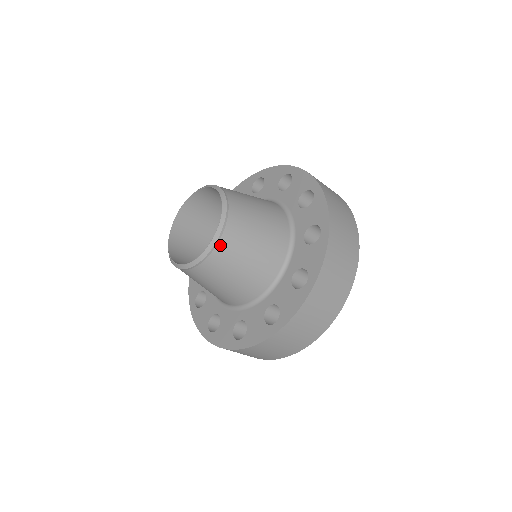
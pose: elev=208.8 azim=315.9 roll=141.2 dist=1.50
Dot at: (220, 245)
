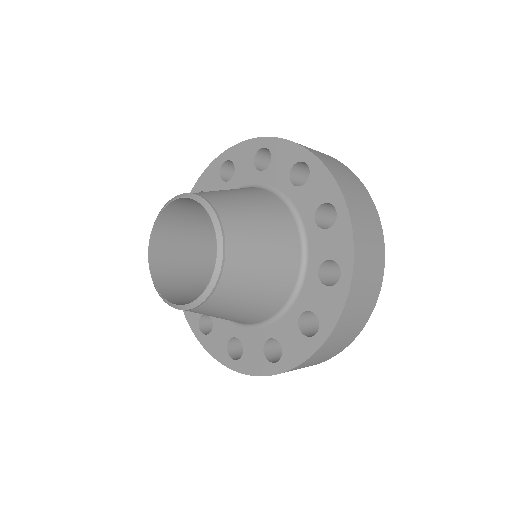
Dot at: (227, 269)
